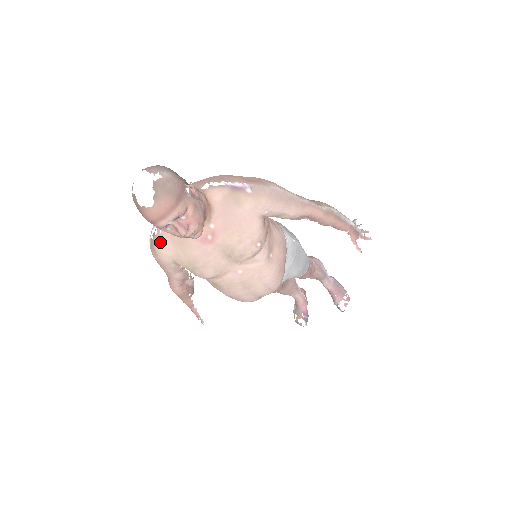
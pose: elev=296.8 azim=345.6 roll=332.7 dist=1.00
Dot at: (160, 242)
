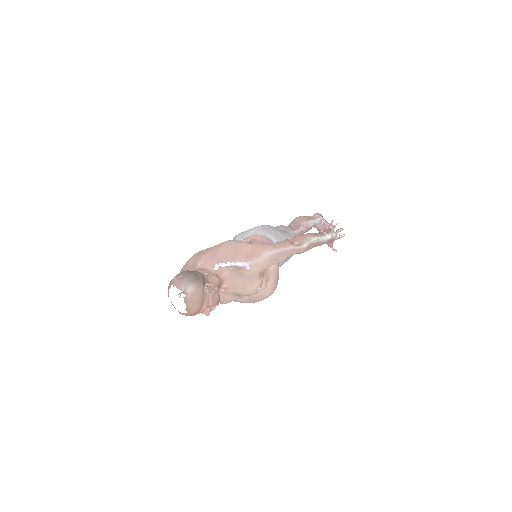
Dot at: occluded
